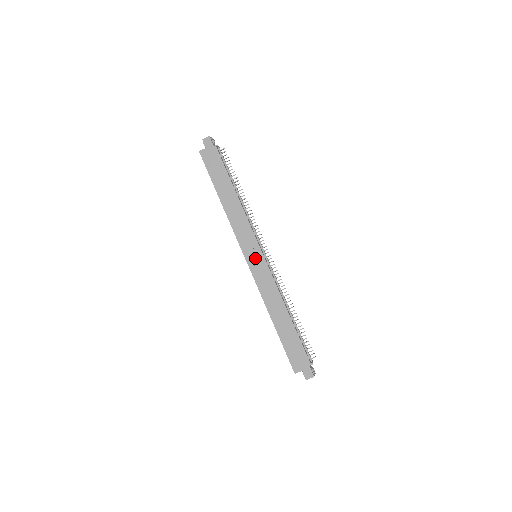
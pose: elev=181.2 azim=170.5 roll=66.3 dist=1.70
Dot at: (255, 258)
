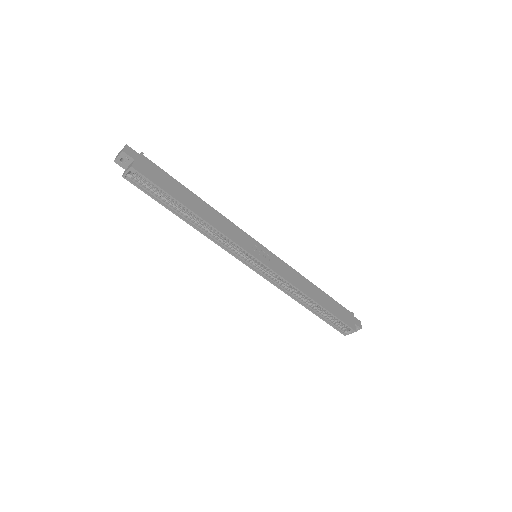
Dot at: (263, 254)
